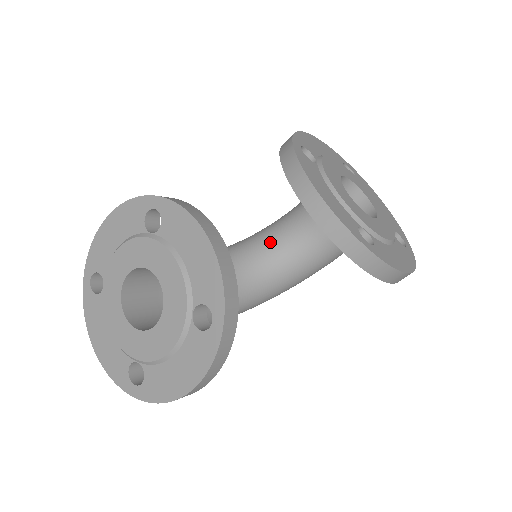
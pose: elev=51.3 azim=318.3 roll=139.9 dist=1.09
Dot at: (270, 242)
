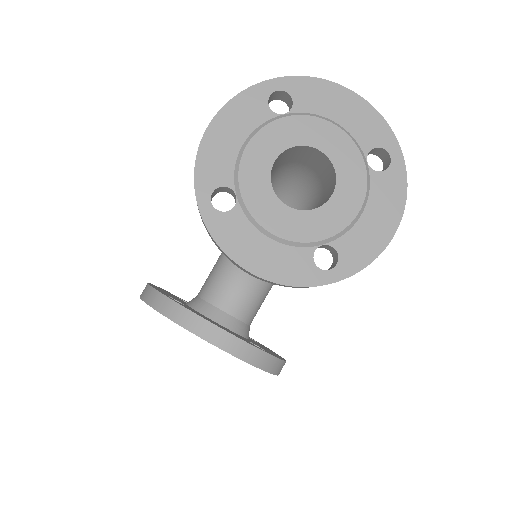
Dot at: occluded
